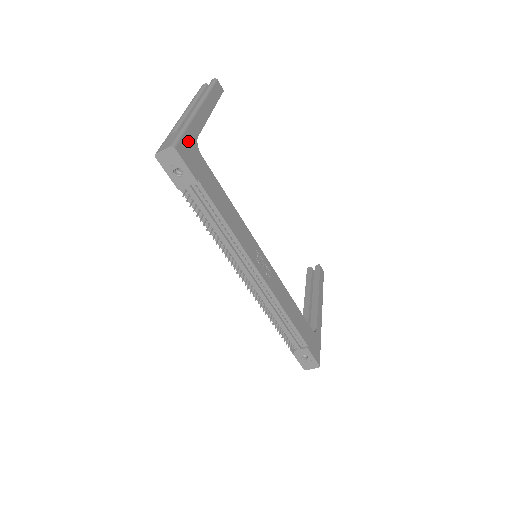
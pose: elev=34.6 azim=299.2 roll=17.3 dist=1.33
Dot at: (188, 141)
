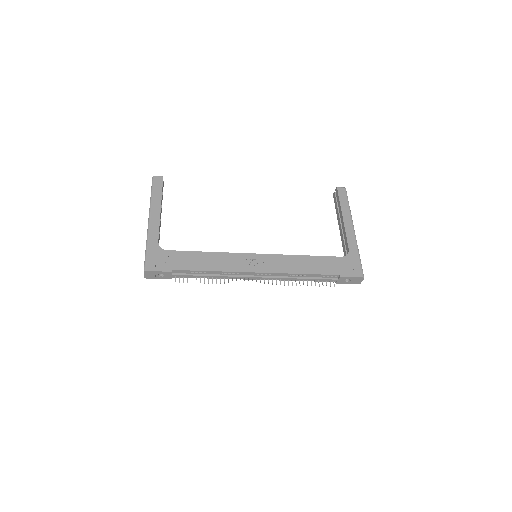
Dot at: (152, 254)
